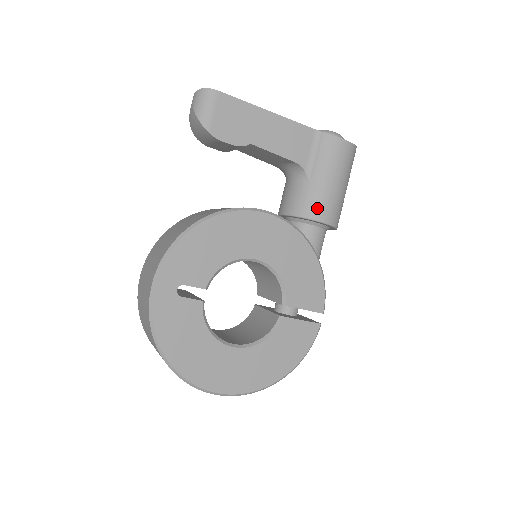
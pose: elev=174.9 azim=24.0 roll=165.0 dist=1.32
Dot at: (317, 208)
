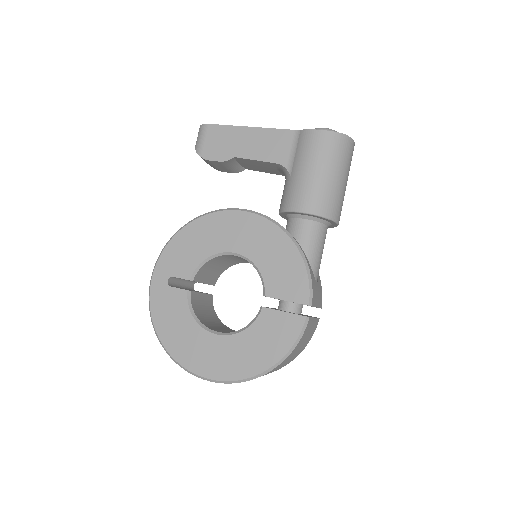
Dot at: (295, 199)
